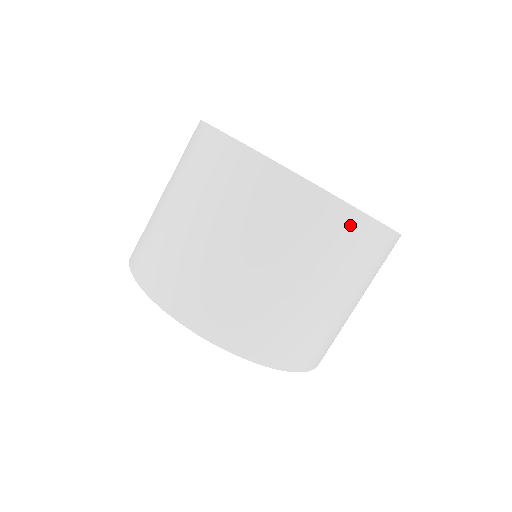
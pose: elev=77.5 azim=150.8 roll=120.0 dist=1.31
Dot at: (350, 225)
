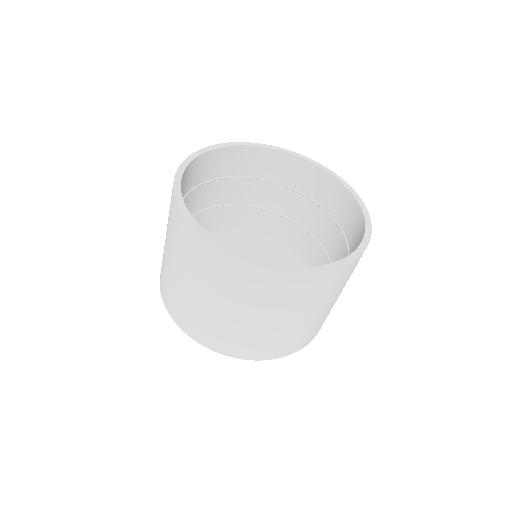
Dot at: (248, 273)
